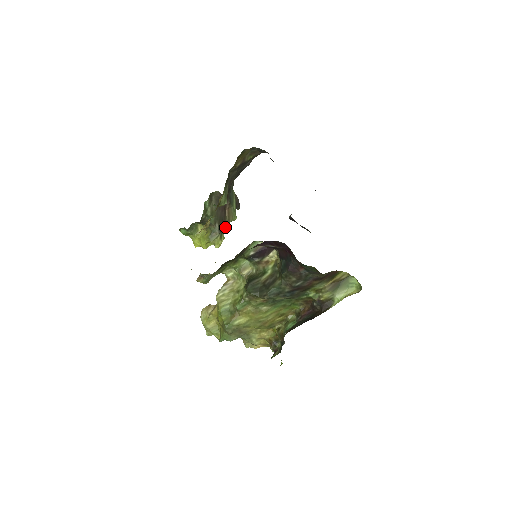
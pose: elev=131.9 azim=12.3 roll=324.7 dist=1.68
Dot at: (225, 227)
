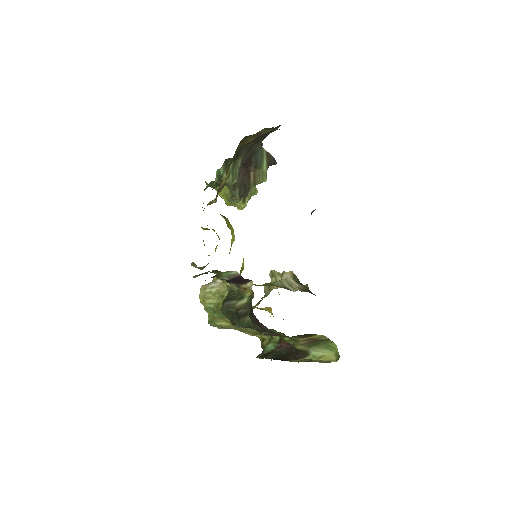
Dot at: occluded
